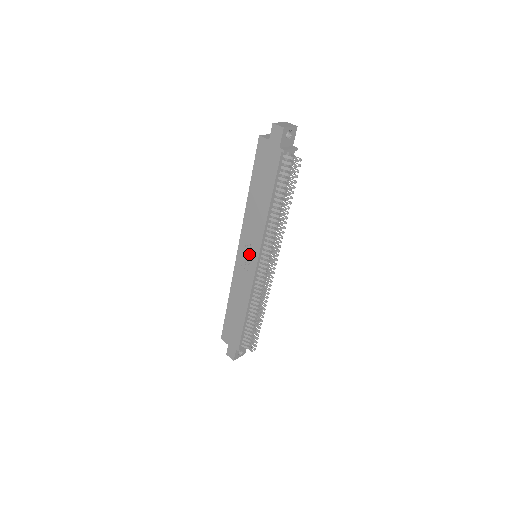
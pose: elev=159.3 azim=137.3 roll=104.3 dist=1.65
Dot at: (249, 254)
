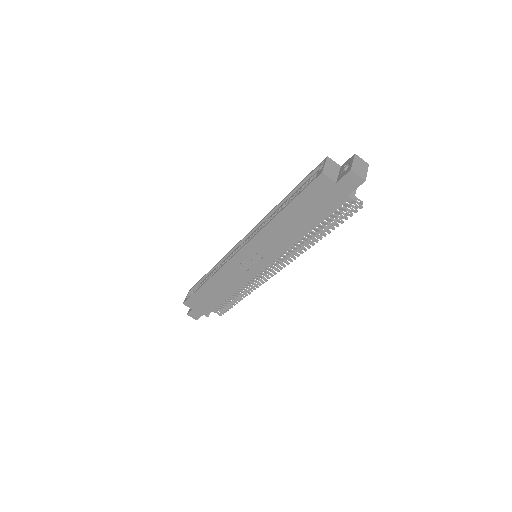
Dot at: (254, 260)
